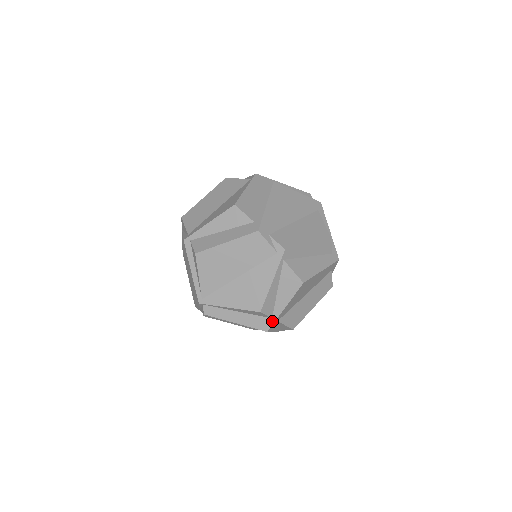
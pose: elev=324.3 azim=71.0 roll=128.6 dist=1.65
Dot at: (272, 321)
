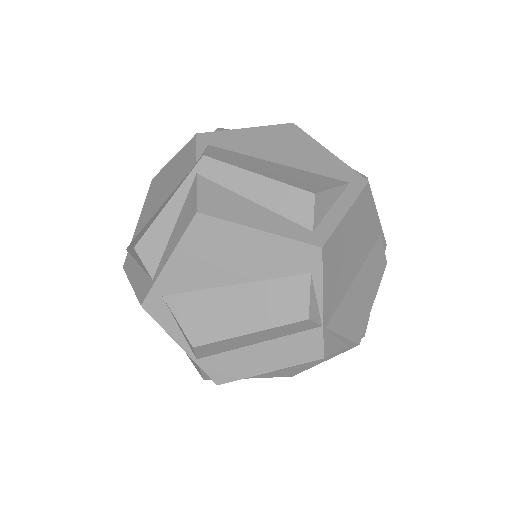
Dot at: (151, 285)
